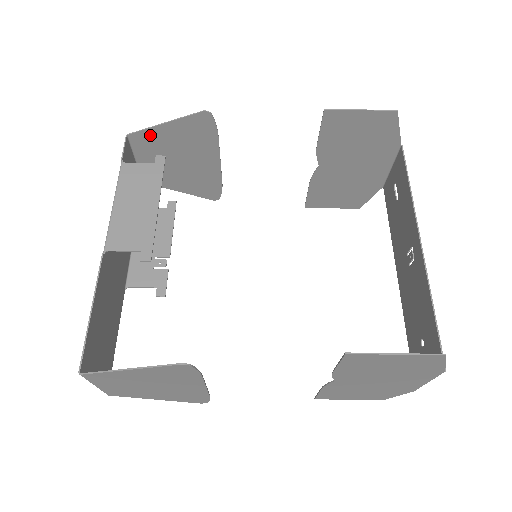
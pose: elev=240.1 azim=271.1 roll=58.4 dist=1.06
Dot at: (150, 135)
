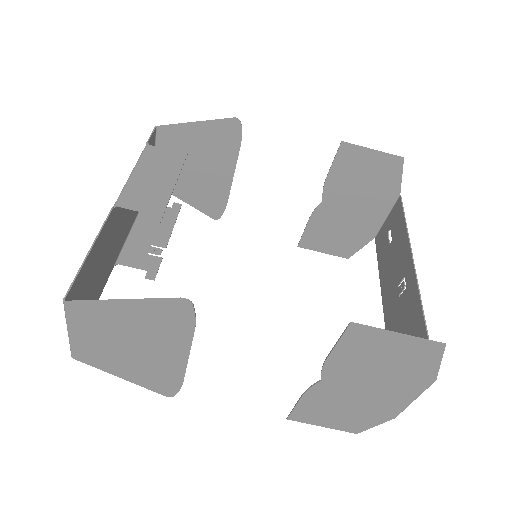
Dot at: (178, 132)
